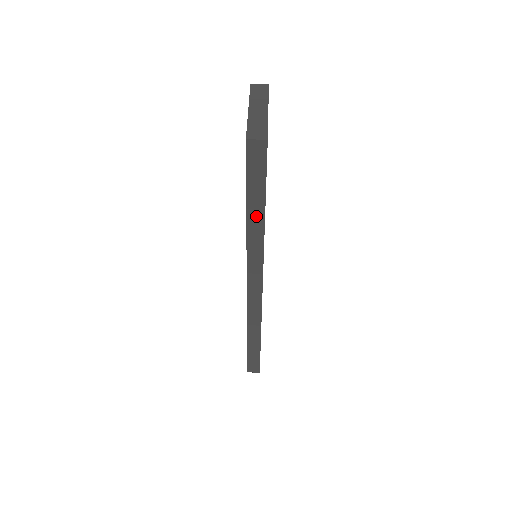
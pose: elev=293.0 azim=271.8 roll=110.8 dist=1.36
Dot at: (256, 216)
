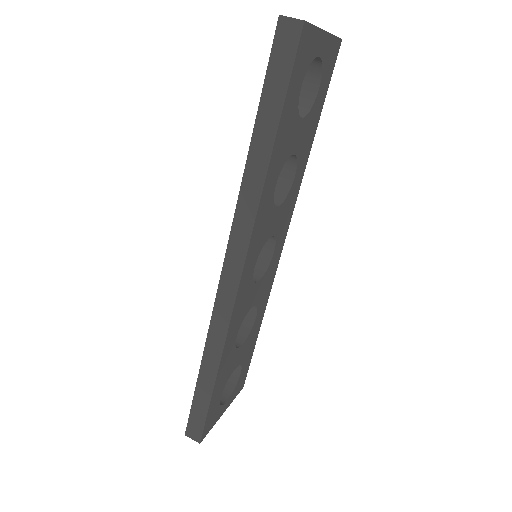
Dot at: (262, 146)
